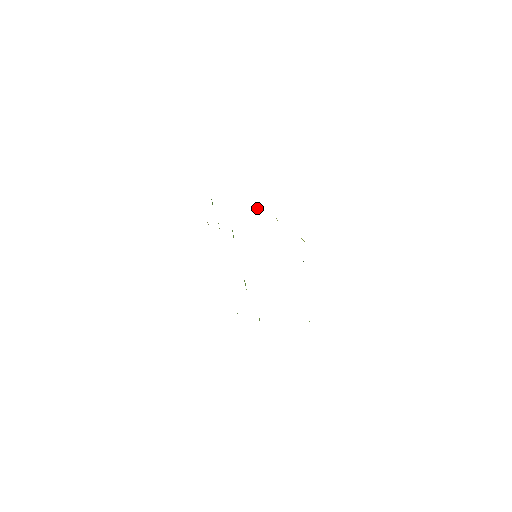
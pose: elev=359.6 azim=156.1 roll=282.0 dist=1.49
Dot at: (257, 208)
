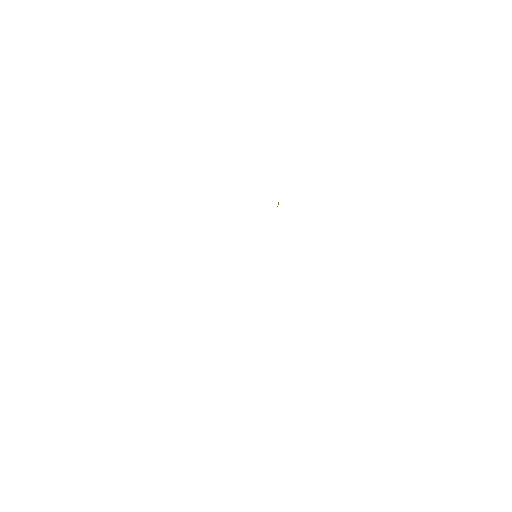
Dot at: (277, 206)
